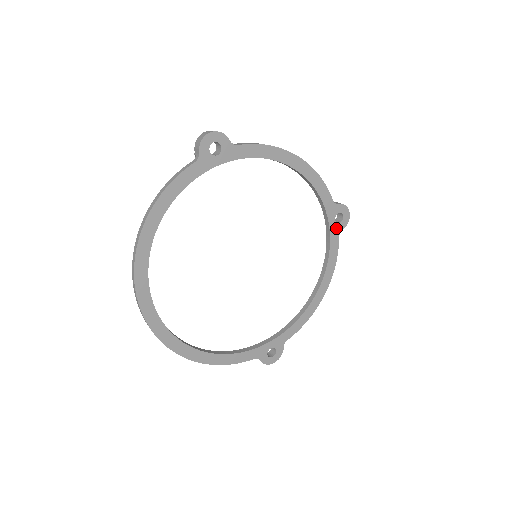
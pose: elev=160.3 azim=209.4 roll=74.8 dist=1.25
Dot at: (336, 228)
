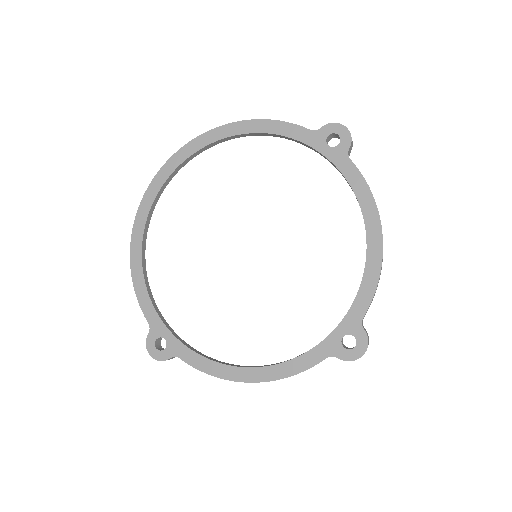
Dot at: (335, 346)
